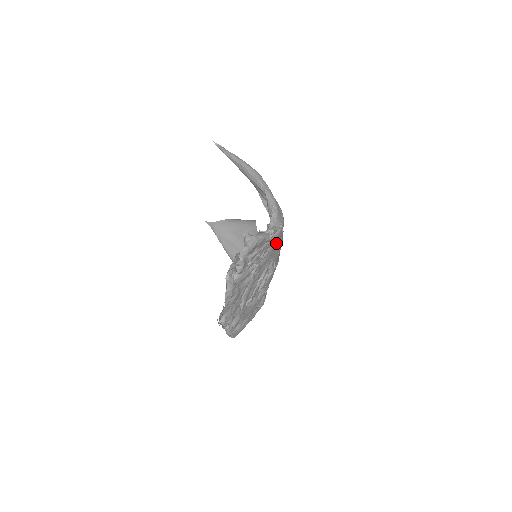
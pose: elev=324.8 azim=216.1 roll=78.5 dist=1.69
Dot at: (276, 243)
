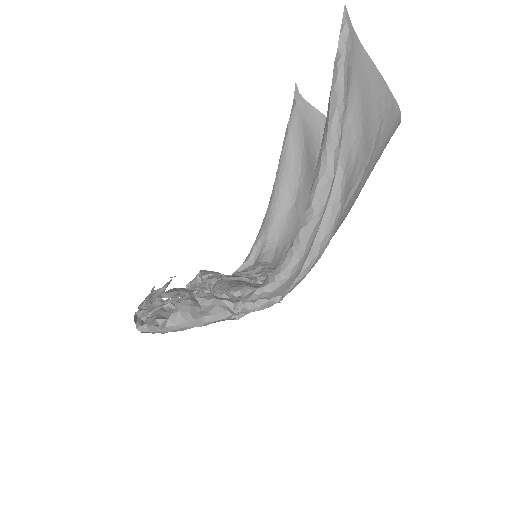
Dot at: occluded
